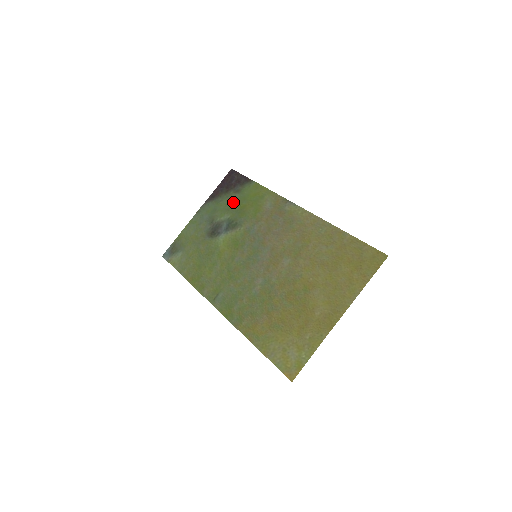
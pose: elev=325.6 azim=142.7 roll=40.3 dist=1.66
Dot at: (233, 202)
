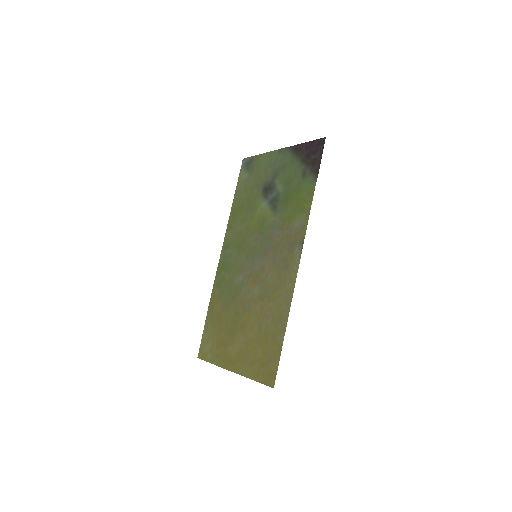
Dot at: (293, 181)
